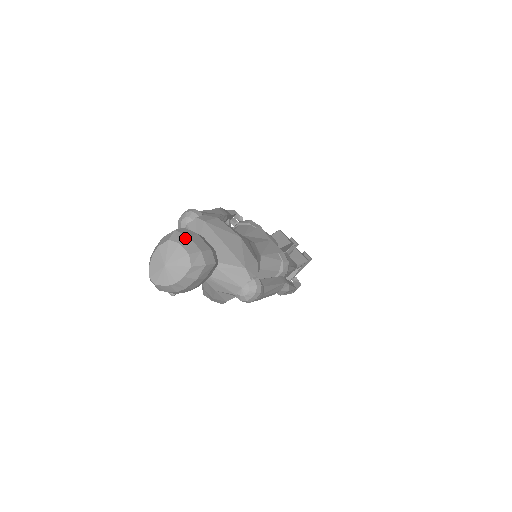
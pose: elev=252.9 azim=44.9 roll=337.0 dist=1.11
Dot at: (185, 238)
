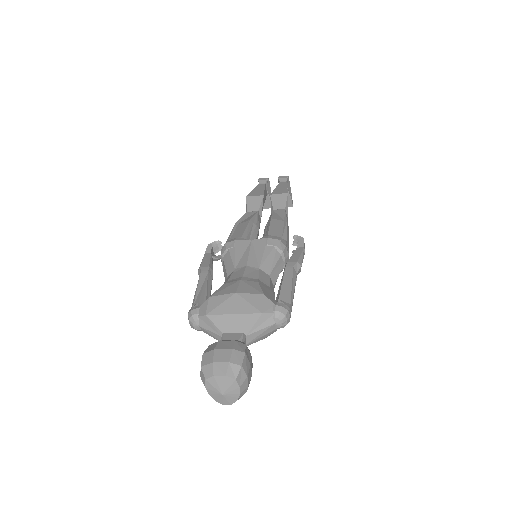
Dot at: (212, 367)
